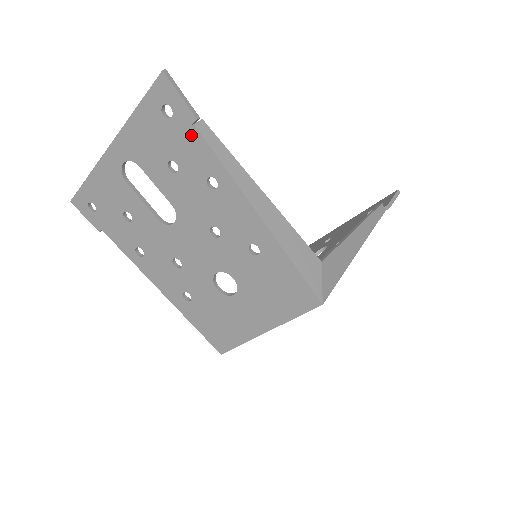
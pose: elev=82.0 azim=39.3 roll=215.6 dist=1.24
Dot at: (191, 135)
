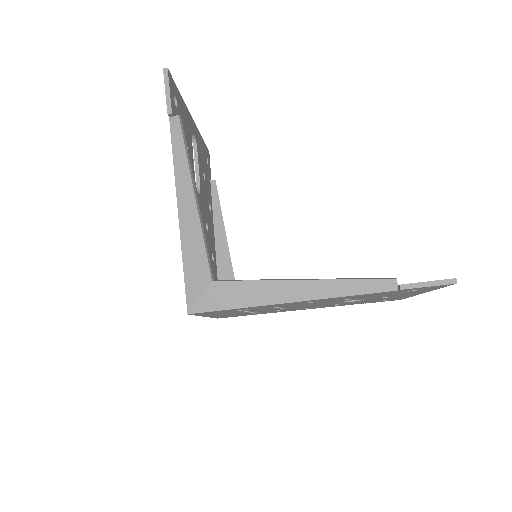
Dot at: occluded
